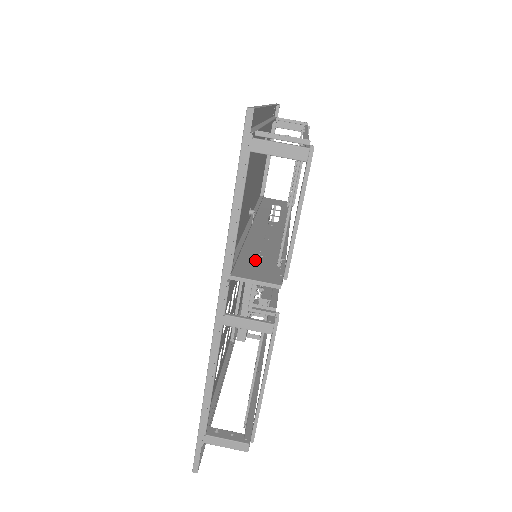
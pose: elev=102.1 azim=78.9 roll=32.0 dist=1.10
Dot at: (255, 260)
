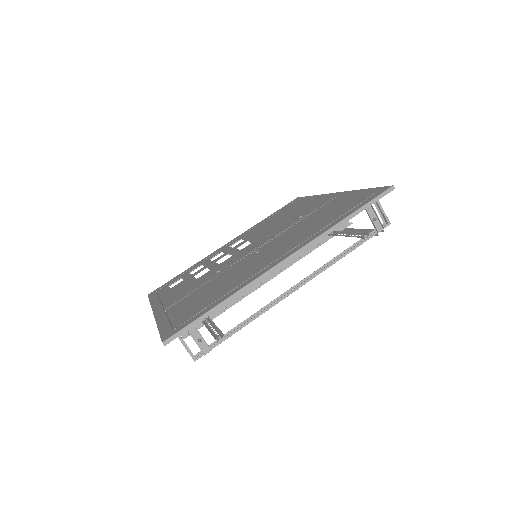
Dot at: occluded
